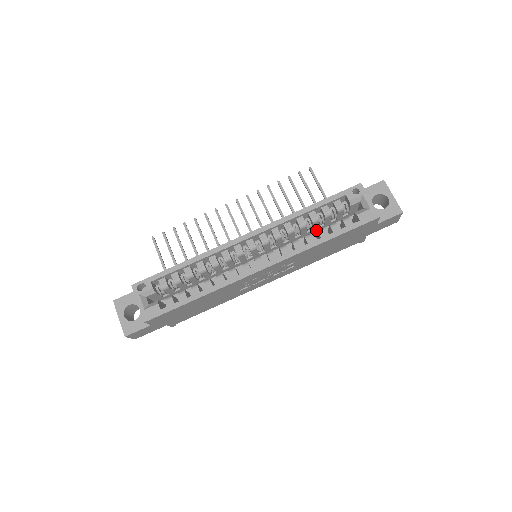
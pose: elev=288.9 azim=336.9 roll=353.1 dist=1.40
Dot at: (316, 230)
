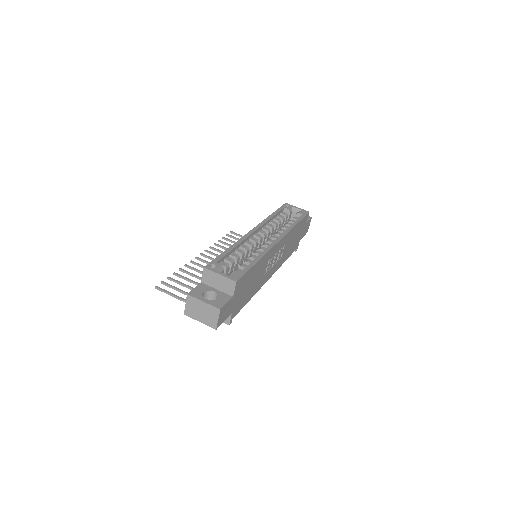
Dot at: occluded
